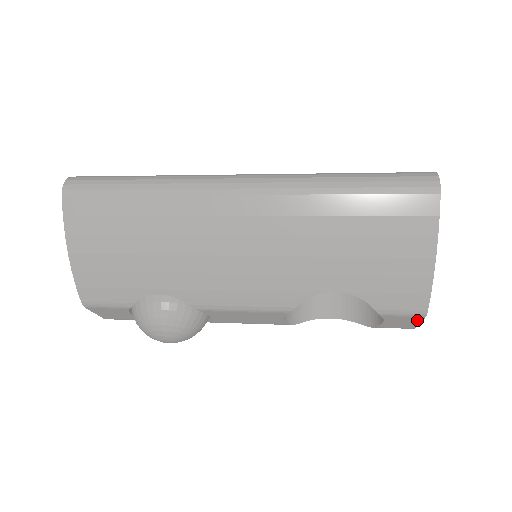
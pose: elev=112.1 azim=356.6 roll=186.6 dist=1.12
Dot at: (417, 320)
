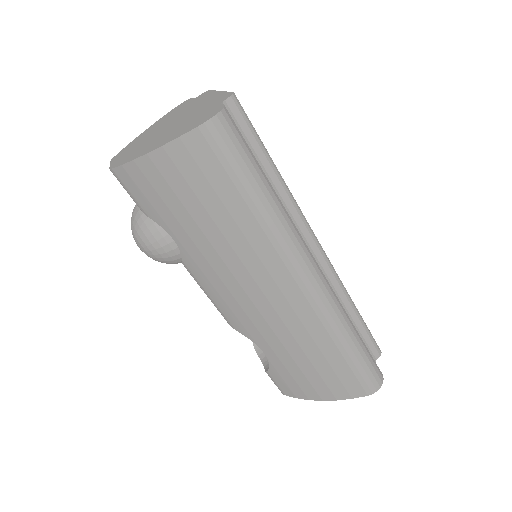
Dot at: occluded
